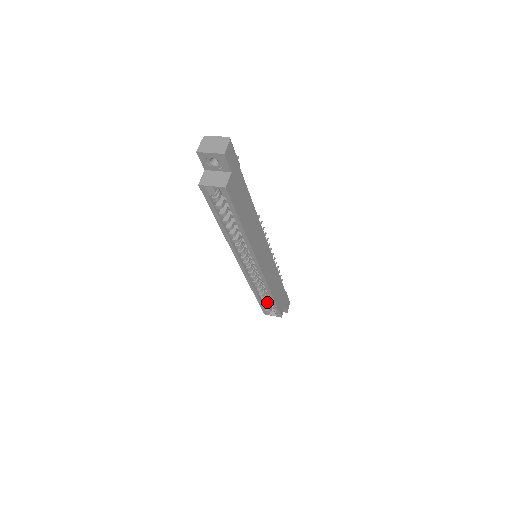
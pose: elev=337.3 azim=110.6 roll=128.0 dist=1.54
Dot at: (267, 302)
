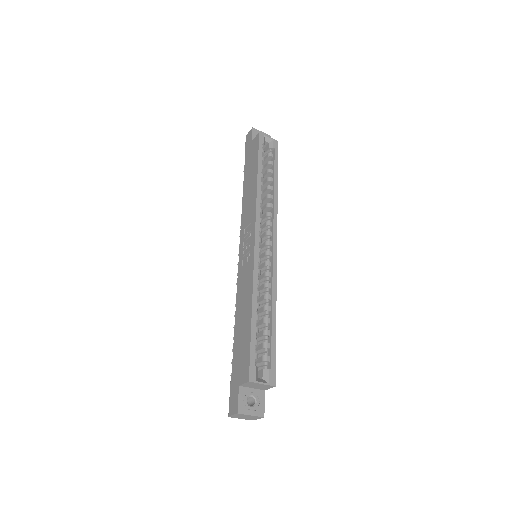
Dot at: (257, 346)
